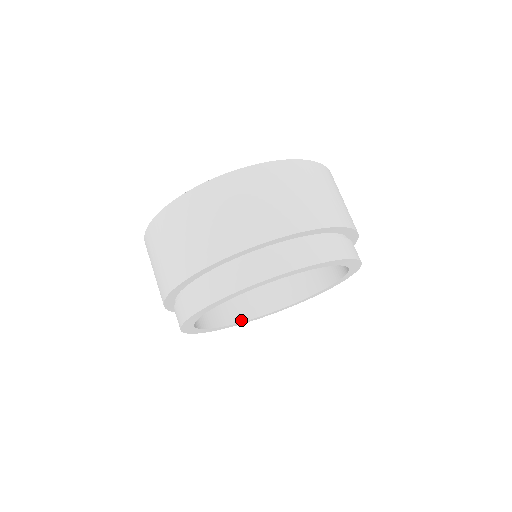
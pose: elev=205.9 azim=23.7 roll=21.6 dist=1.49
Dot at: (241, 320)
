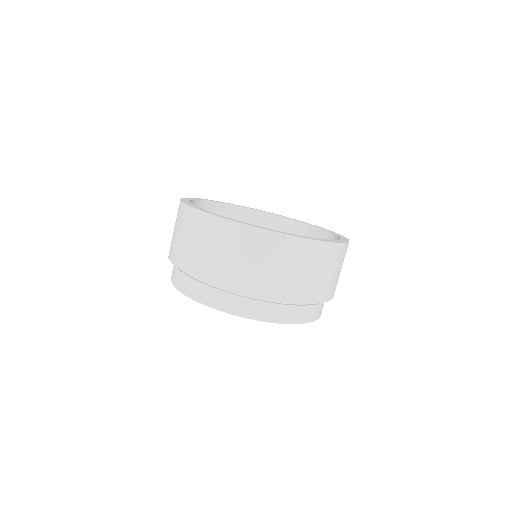
Dot at: occluded
